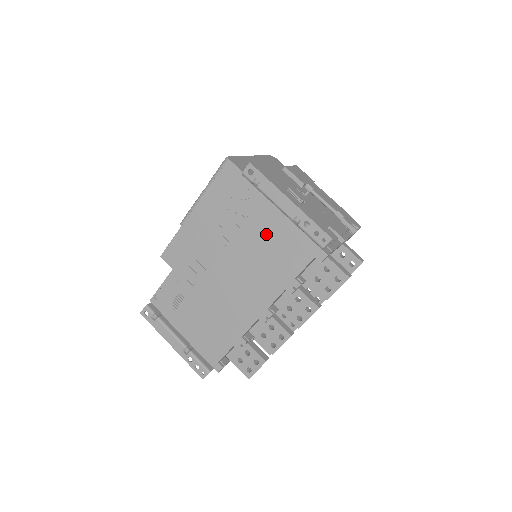
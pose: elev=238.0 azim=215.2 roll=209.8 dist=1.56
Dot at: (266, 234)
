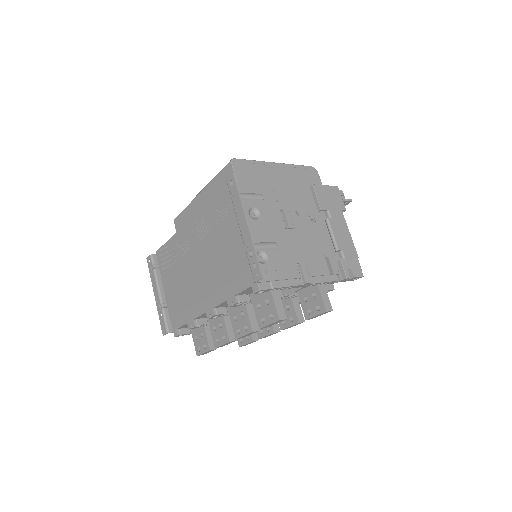
Dot at: (229, 244)
